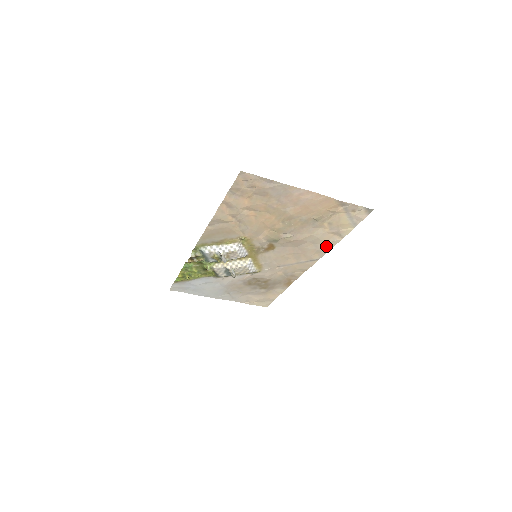
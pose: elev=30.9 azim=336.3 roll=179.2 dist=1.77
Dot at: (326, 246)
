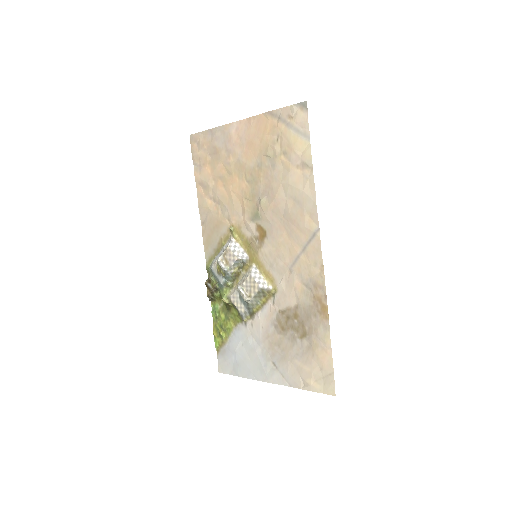
Dot at: (307, 195)
